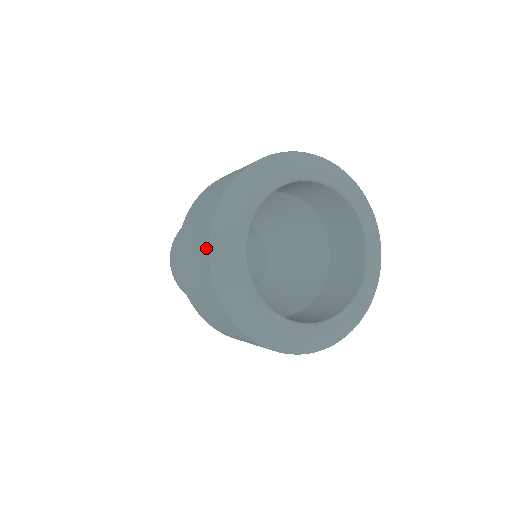
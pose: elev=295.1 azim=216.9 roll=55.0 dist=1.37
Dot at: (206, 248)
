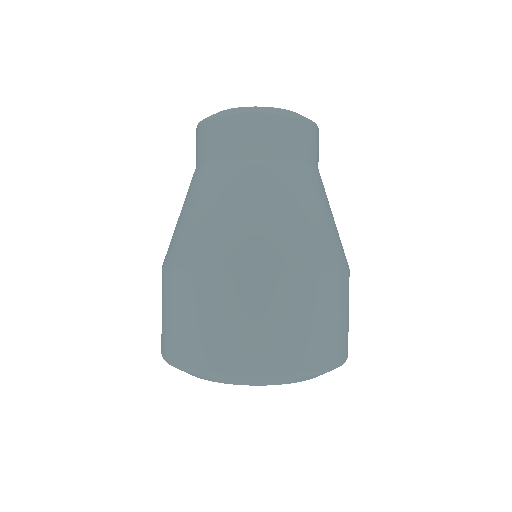
Dot at: (183, 362)
